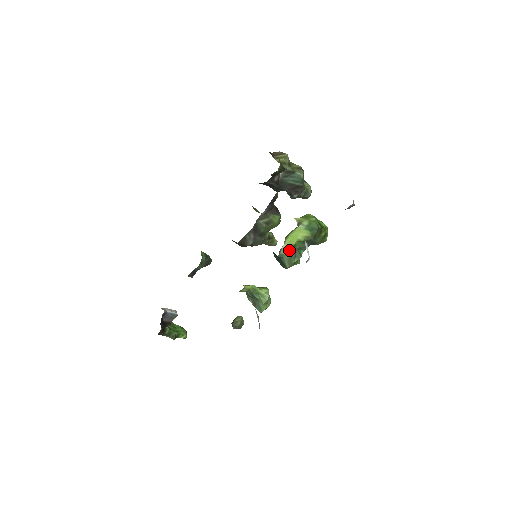
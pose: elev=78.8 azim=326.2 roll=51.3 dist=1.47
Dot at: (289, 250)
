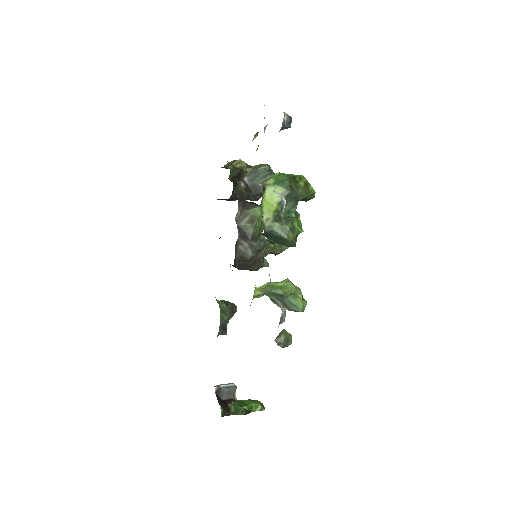
Dot at: (273, 218)
